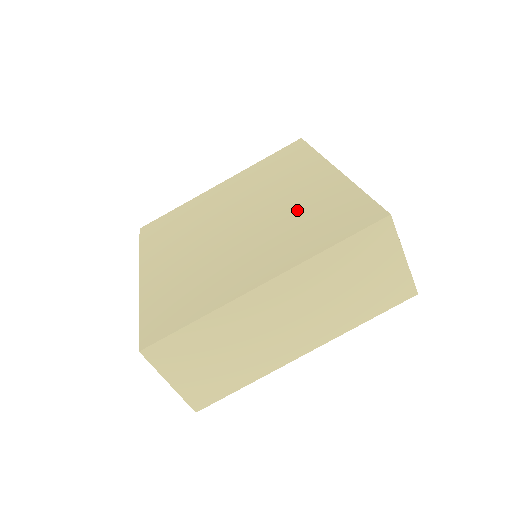
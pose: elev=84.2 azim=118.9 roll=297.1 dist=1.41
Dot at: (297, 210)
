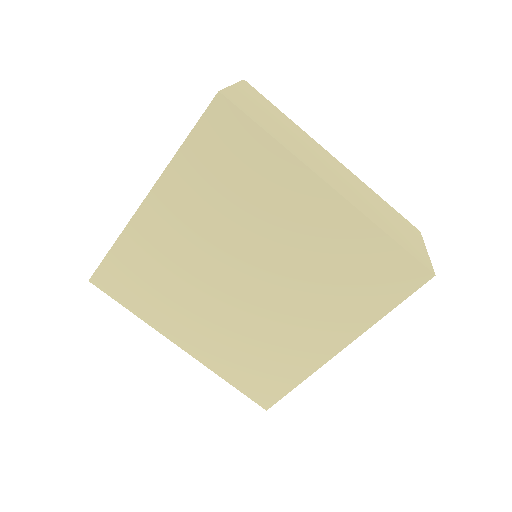
Dot at: (320, 263)
